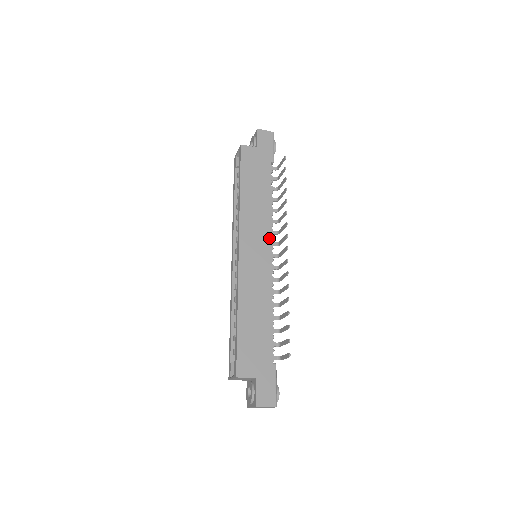
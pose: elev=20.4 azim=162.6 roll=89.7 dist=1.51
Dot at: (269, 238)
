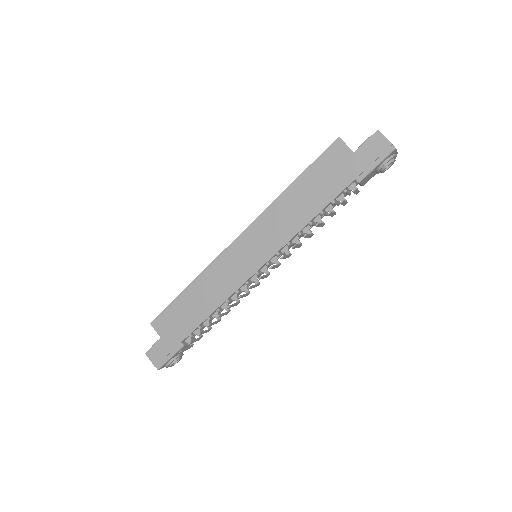
Dot at: (272, 253)
